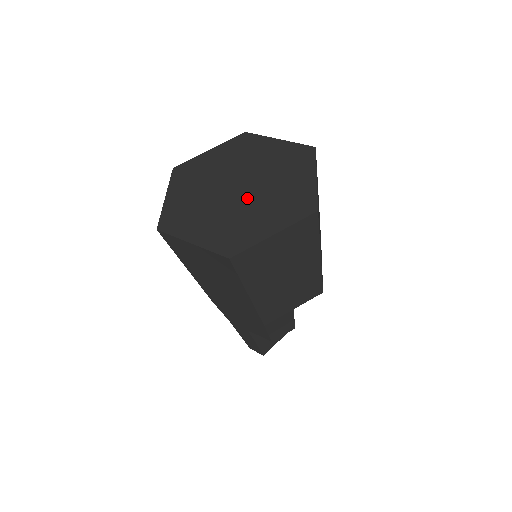
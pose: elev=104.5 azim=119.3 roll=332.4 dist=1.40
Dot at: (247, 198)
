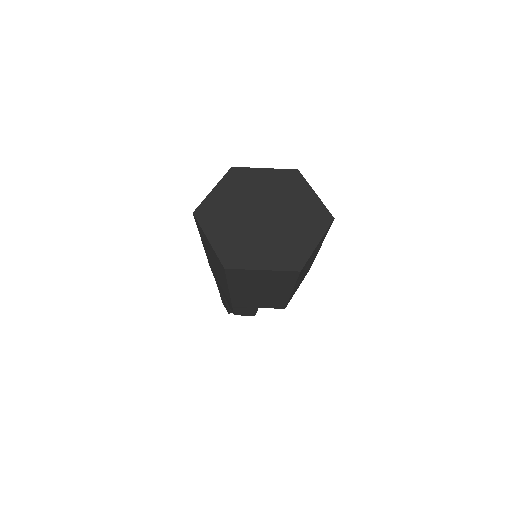
Dot at: (264, 229)
